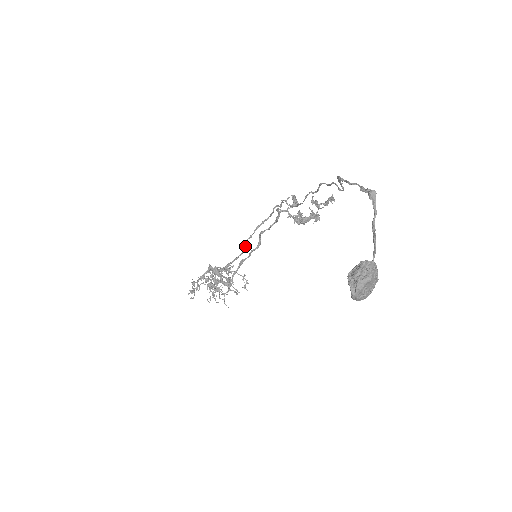
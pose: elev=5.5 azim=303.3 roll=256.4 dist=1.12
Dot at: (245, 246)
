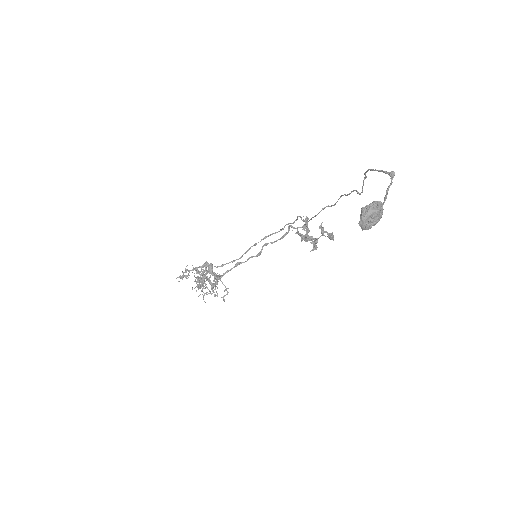
Dot at: occluded
